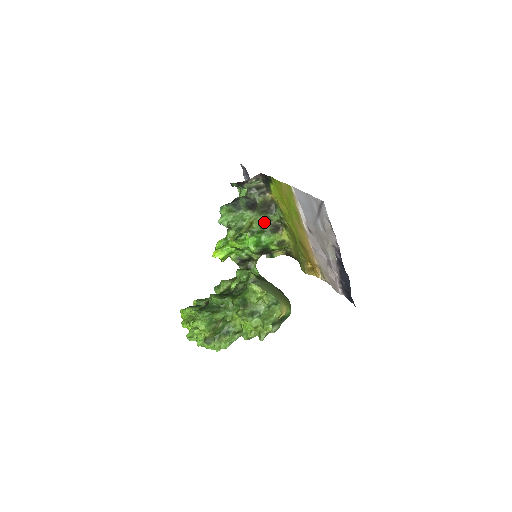
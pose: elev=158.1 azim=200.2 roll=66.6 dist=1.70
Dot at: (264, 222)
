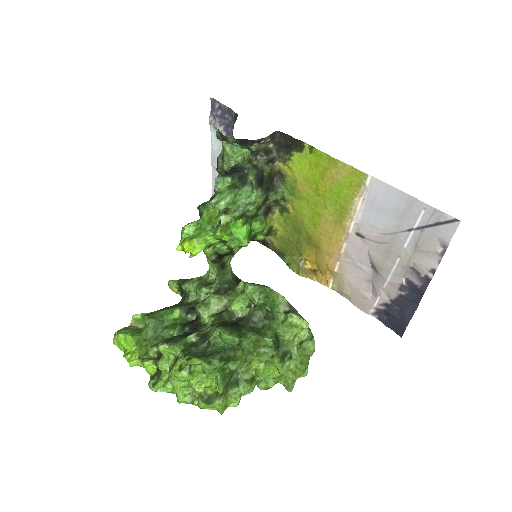
Dot at: (262, 203)
